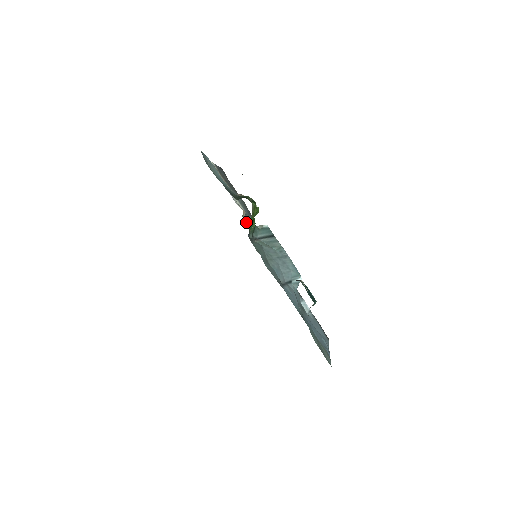
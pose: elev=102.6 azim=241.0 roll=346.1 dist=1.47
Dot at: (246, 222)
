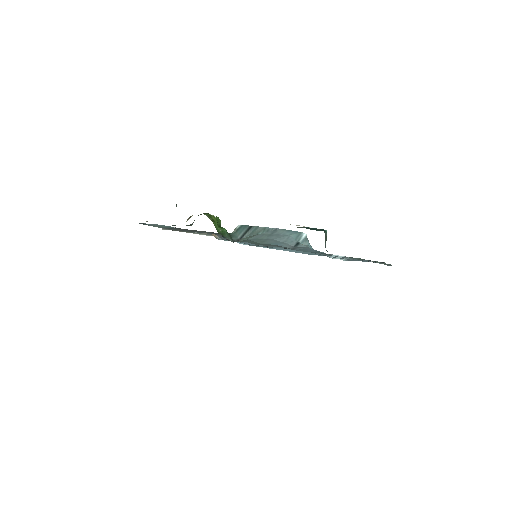
Dot at: occluded
